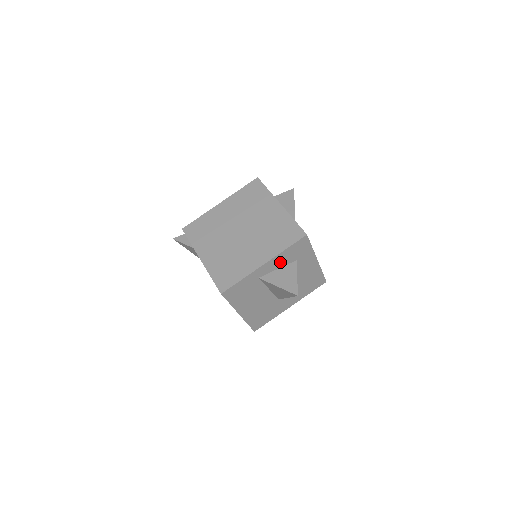
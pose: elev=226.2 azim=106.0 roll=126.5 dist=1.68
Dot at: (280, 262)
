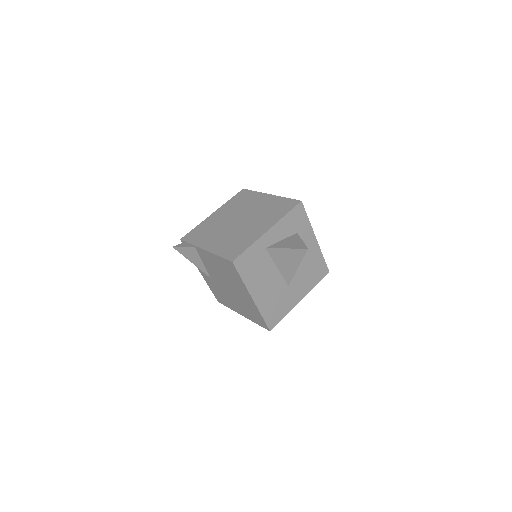
Dot at: (282, 232)
